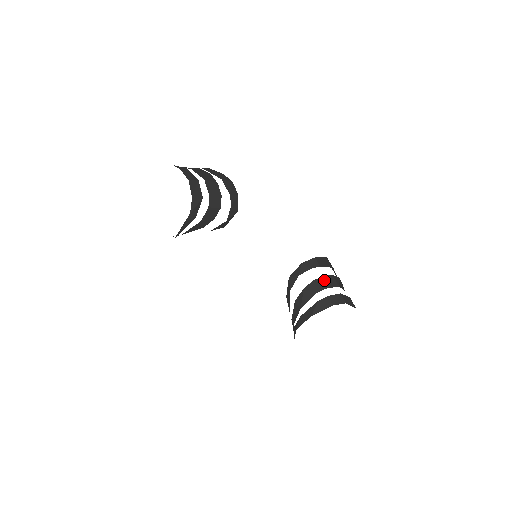
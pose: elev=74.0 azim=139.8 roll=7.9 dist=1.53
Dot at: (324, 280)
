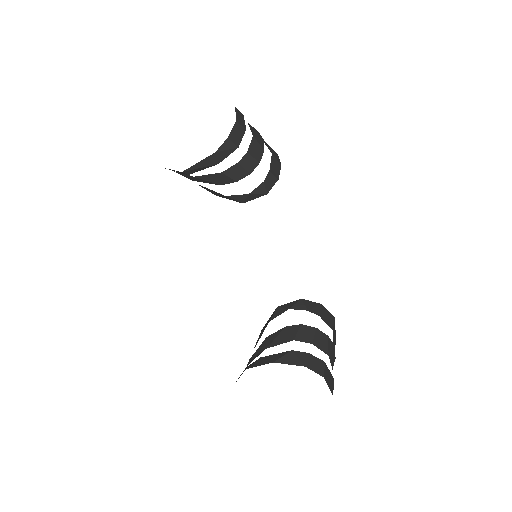
Dot at: (315, 333)
